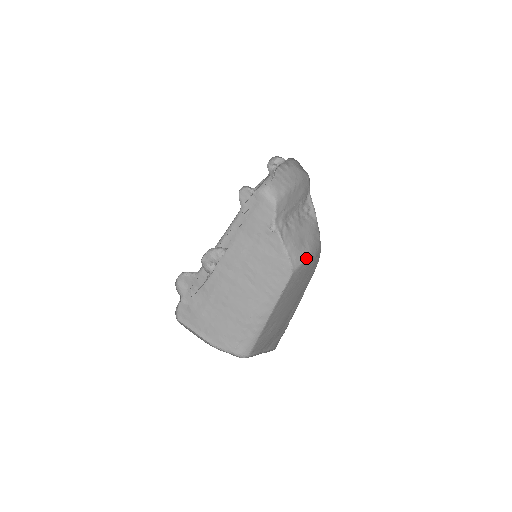
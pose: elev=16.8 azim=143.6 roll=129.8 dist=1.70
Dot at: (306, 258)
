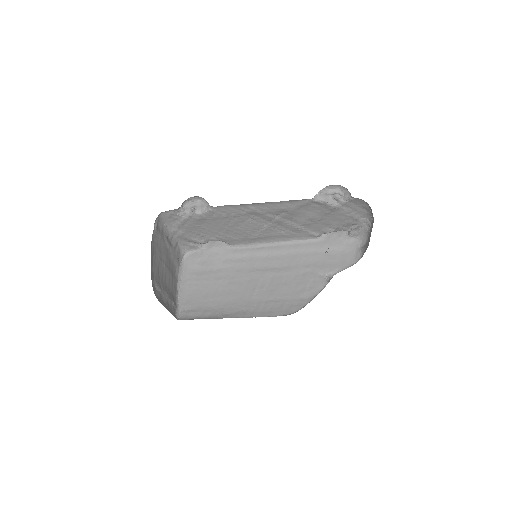
Dot at: occluded
